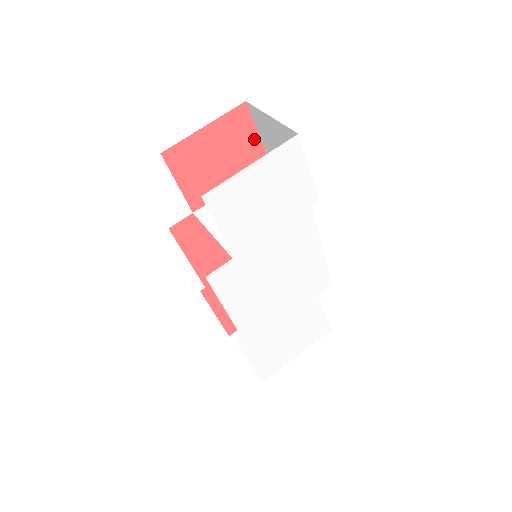
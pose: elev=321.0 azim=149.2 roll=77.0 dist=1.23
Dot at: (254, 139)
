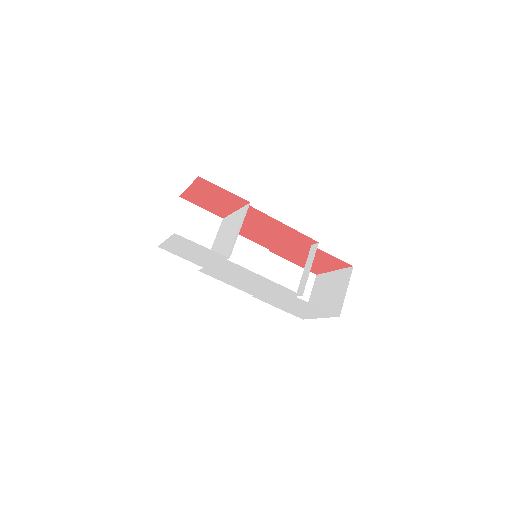
Dot at: (224, 191)
